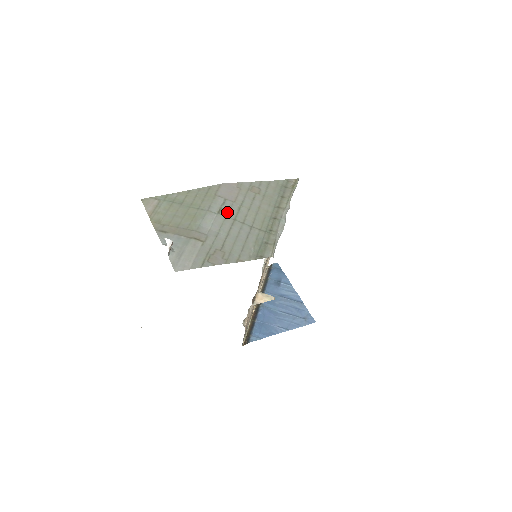
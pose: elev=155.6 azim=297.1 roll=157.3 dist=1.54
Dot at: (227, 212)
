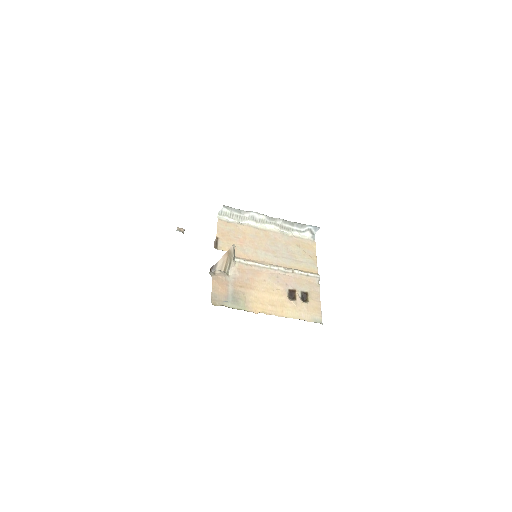
Dot at: occluded
